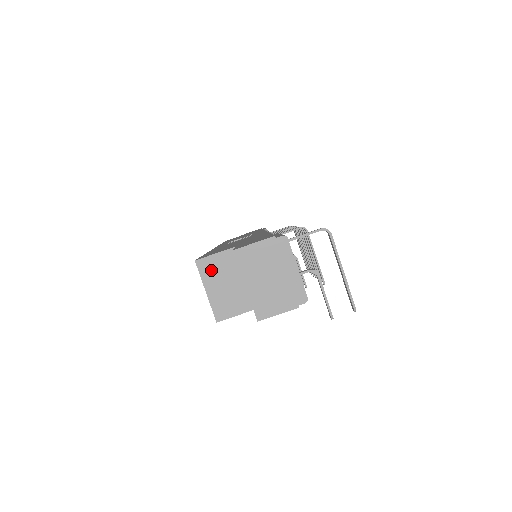
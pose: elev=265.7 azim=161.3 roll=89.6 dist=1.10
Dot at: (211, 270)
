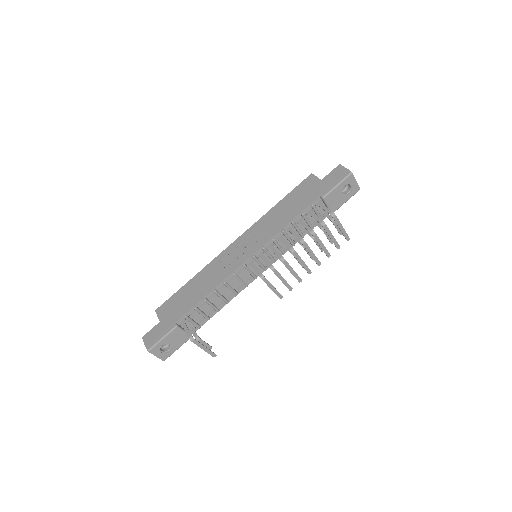
Dot at: occluded
